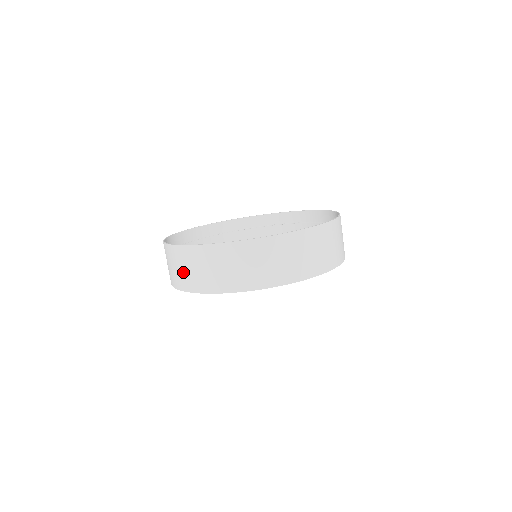
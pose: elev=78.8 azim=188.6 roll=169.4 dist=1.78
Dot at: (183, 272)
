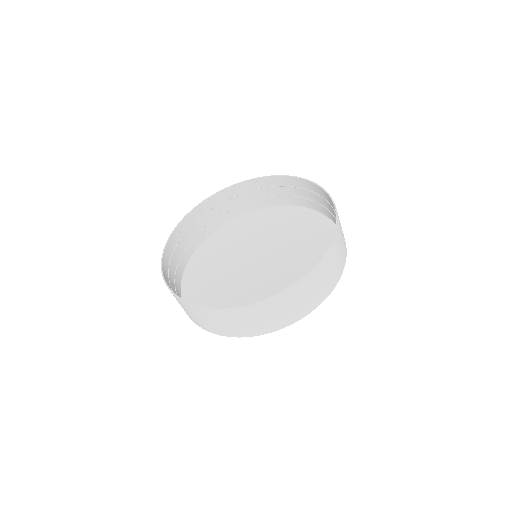
Dot at: (209, 323)
